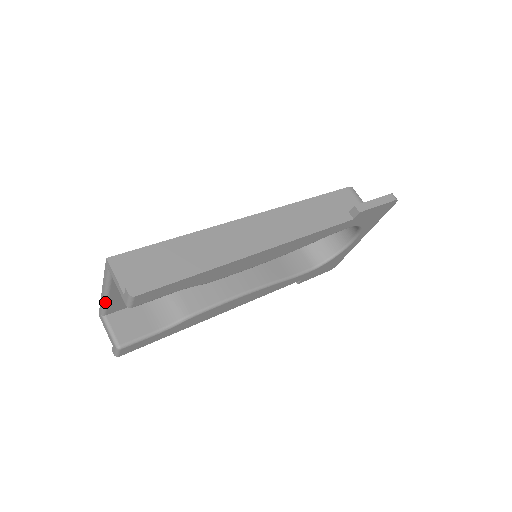
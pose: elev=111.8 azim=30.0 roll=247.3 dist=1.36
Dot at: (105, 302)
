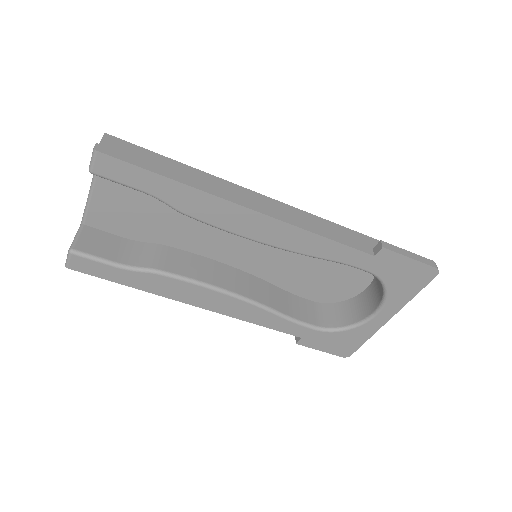
Dot at: (88, 201)
